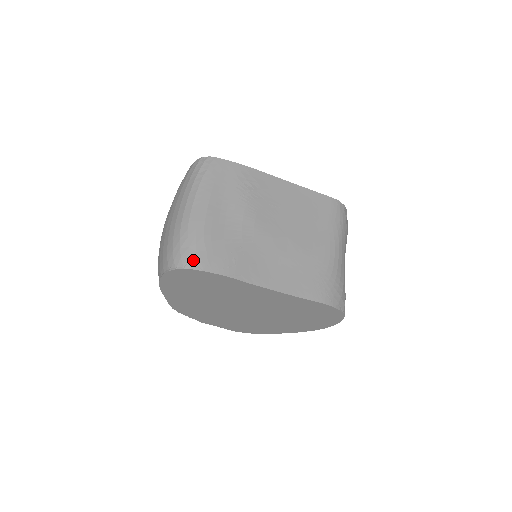
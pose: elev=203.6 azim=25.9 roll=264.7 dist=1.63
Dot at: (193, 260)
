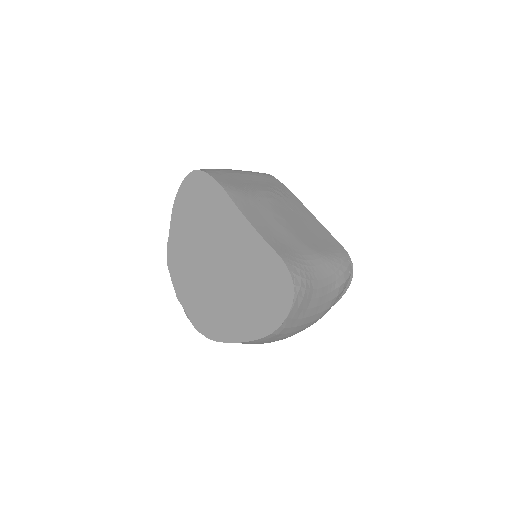
Dot at: (209, 171)
